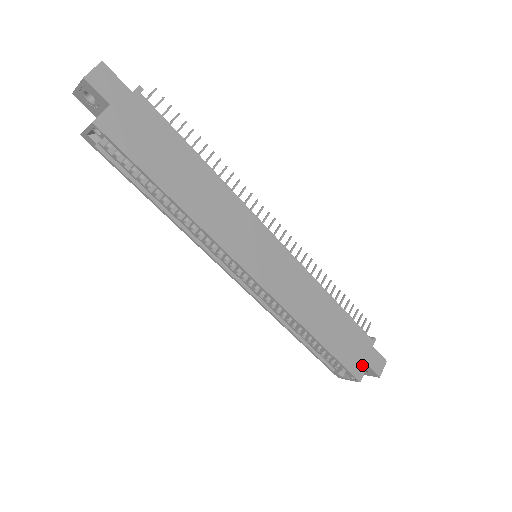
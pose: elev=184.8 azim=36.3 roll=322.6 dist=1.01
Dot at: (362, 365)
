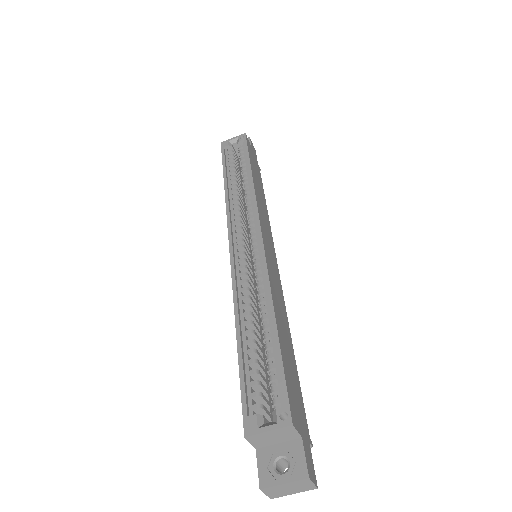
Dot at: (298, 423)
